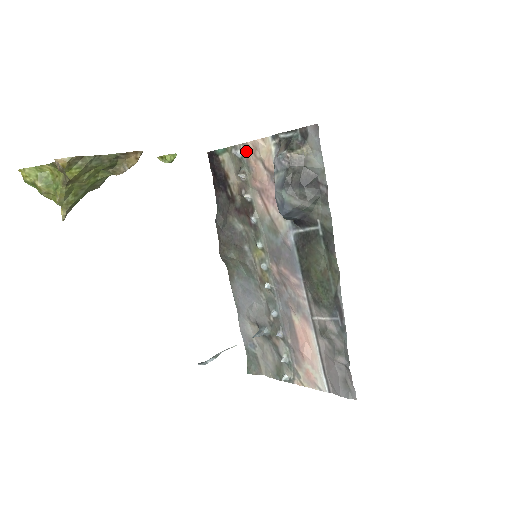
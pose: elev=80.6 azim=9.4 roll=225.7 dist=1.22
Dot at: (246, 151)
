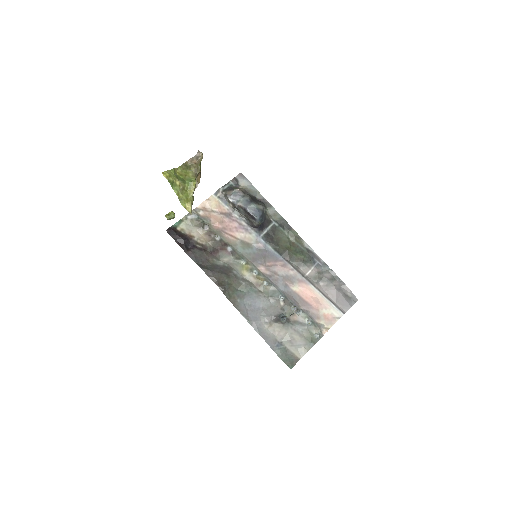
Dot at: (198, 213)
